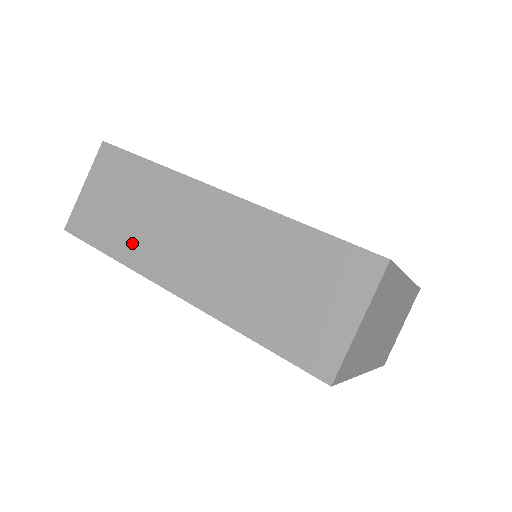
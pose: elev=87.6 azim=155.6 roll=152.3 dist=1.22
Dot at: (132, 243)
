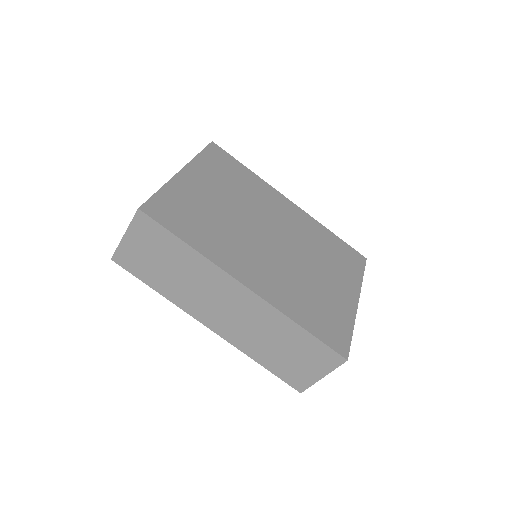
Dot at: (175, 291)
